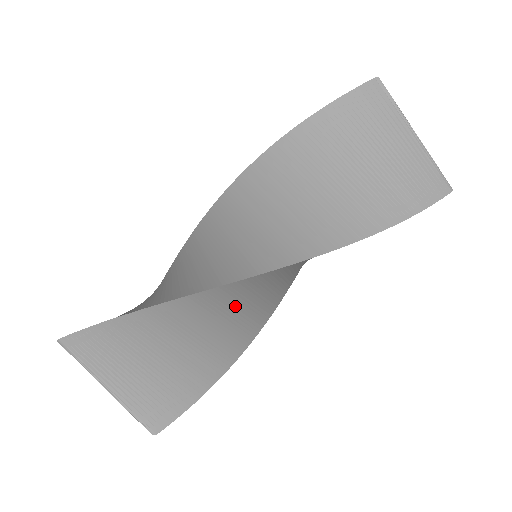
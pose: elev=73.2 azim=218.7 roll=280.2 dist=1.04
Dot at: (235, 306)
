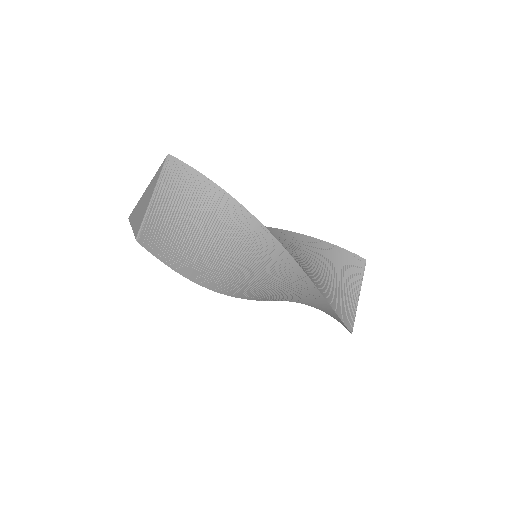
Dot at: (240, 250)
